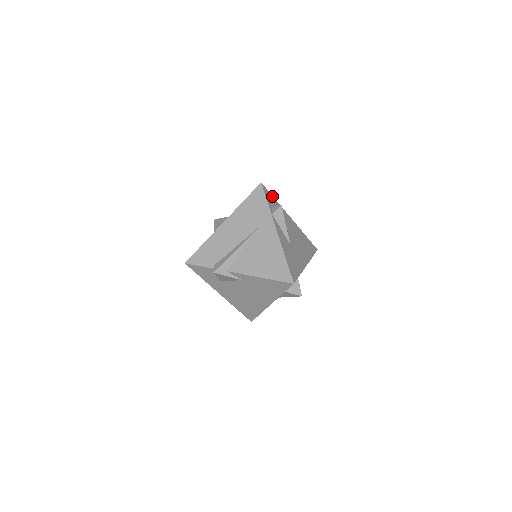
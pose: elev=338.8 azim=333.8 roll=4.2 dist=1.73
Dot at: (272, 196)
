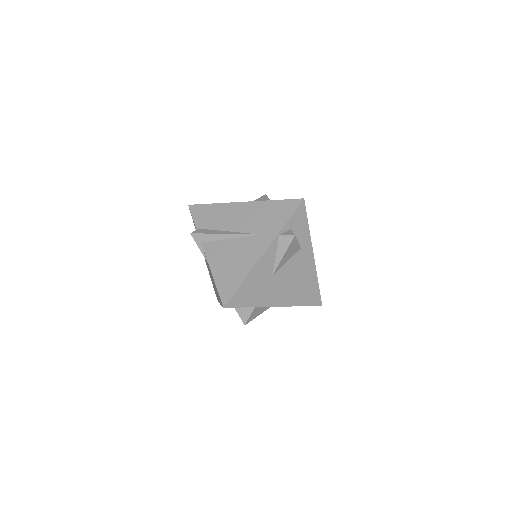
Dot at: (307, 220)
